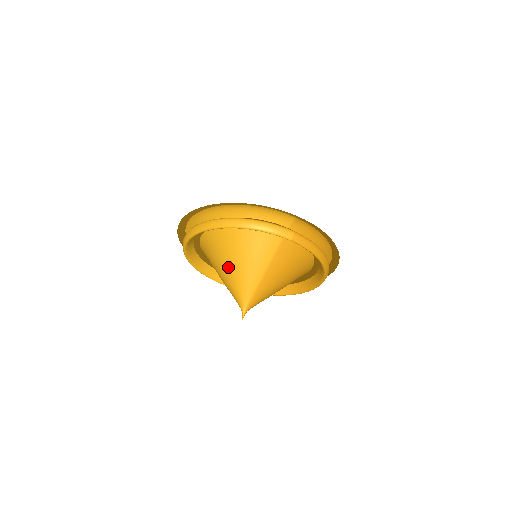
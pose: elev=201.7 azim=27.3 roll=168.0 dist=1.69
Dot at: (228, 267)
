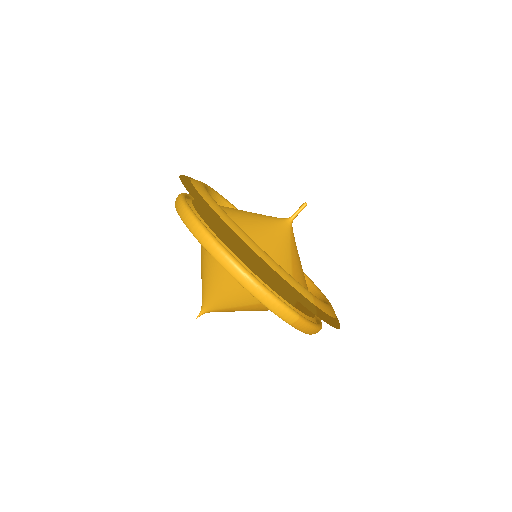
Dot at: (210, 272)
